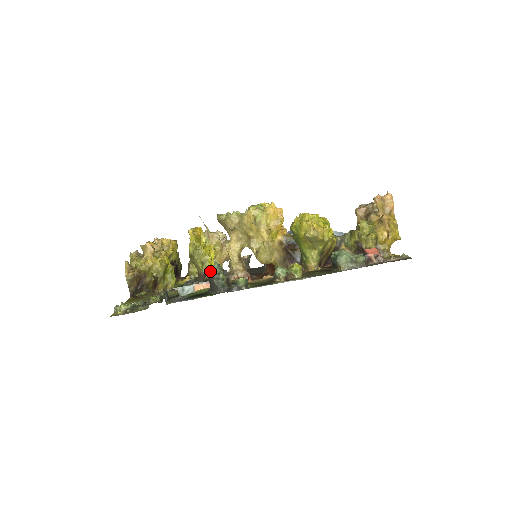
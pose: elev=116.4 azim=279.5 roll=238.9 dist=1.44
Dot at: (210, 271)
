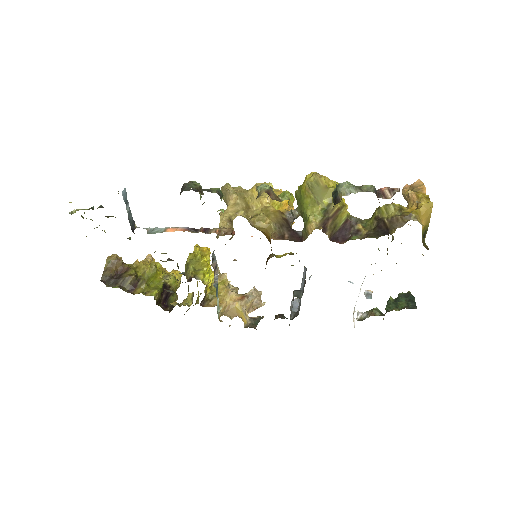
Dot at: occluded
